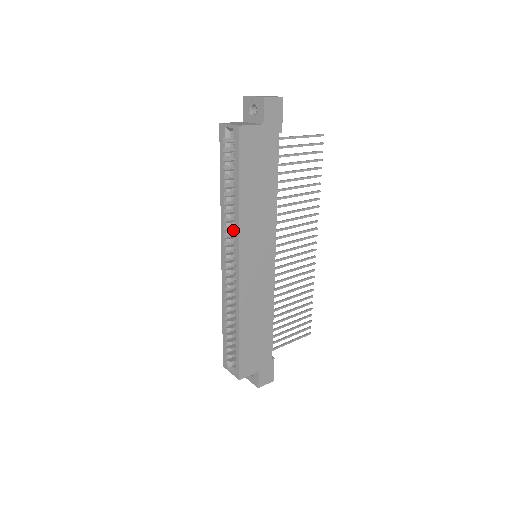
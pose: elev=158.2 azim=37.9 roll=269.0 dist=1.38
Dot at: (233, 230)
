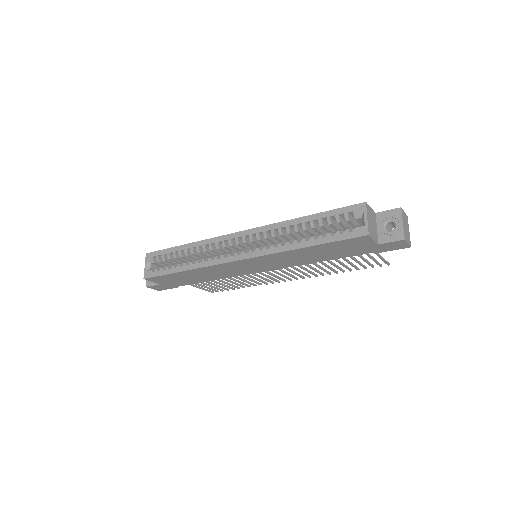
Dot at: (270, 239)
